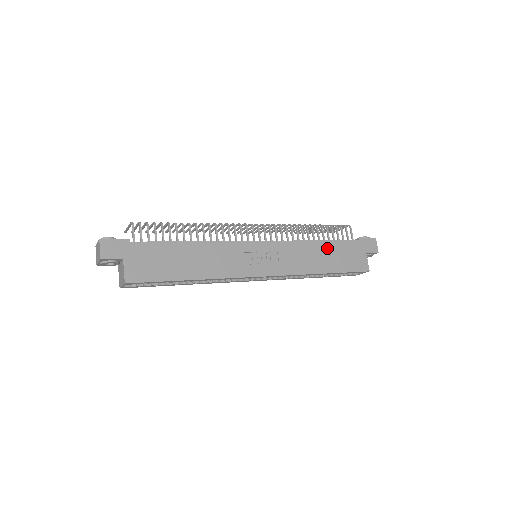
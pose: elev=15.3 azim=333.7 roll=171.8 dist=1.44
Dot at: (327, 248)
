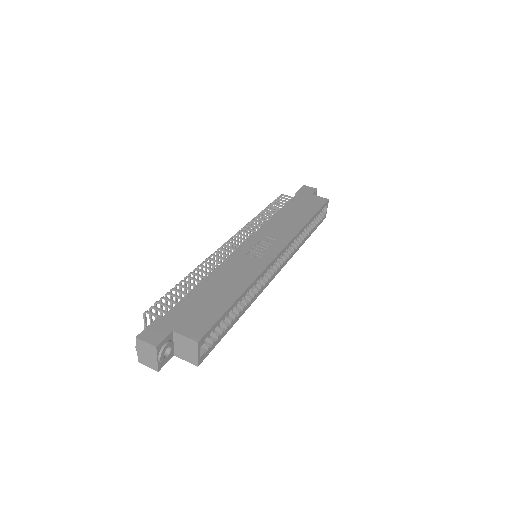
Dot at: (288, 211)
